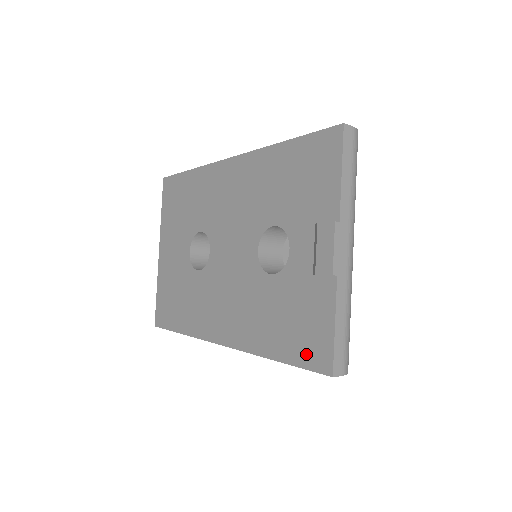
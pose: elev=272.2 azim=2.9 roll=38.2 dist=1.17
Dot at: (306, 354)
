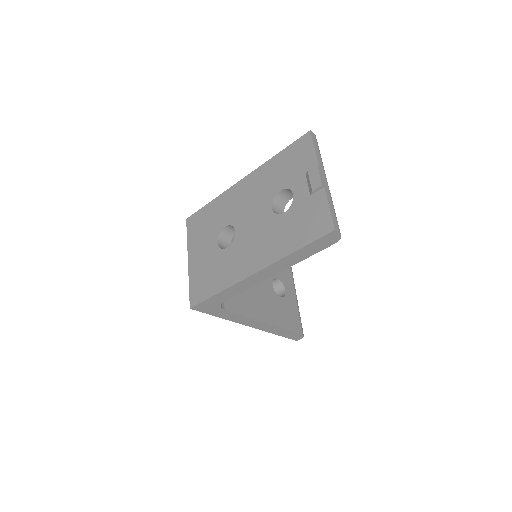
Dot at: (316, 232)
